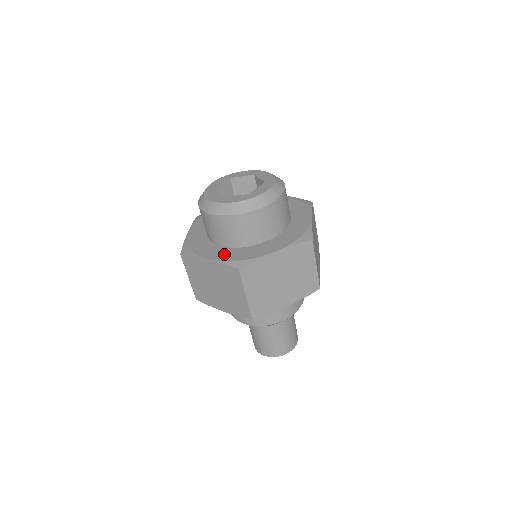
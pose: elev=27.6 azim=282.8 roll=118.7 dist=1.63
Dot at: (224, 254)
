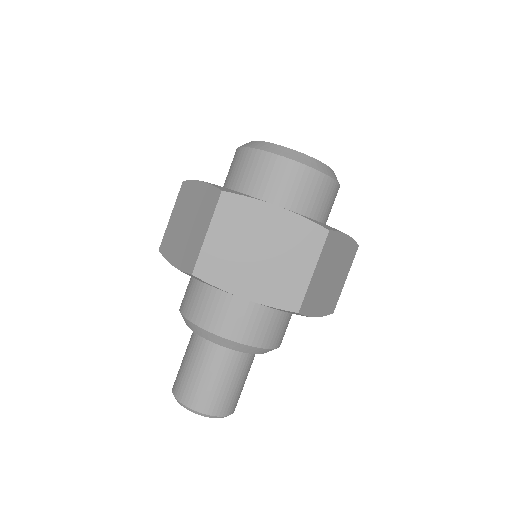
Dot at: occluded
